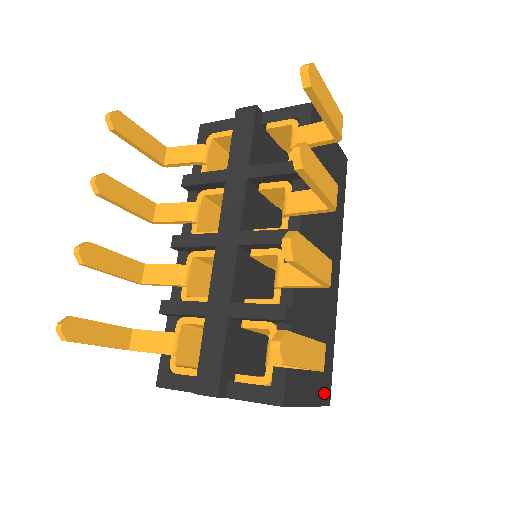
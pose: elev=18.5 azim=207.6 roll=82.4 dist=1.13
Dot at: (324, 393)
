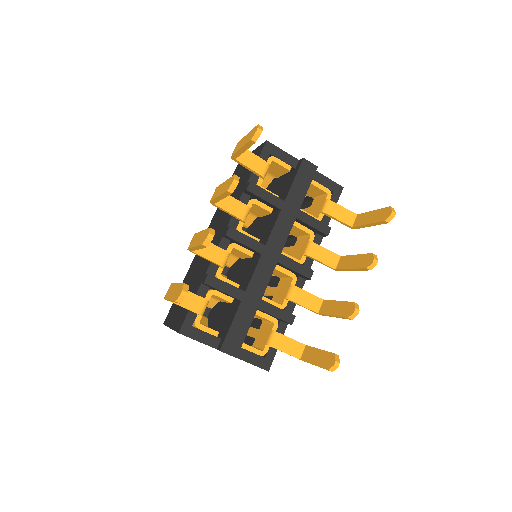
Dot at: occluded
